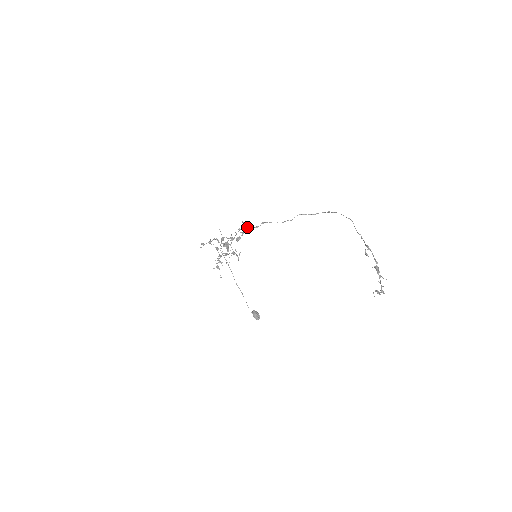
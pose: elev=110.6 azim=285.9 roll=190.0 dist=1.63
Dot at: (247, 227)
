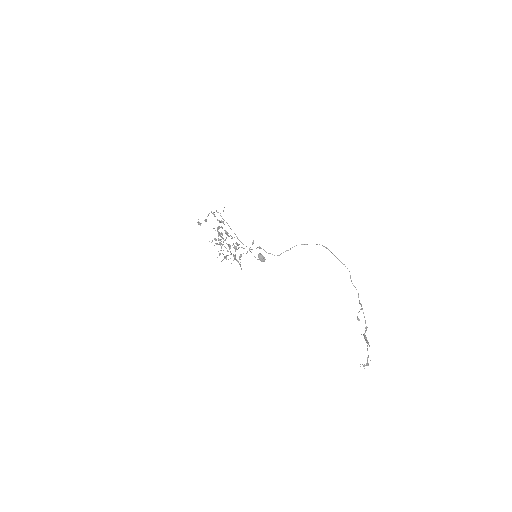
Dot at: (244, 248)
